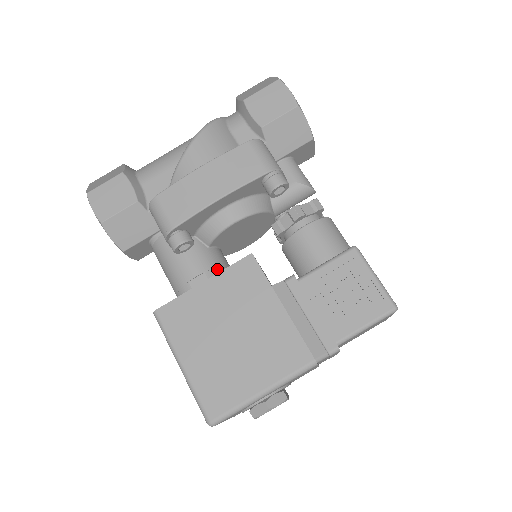
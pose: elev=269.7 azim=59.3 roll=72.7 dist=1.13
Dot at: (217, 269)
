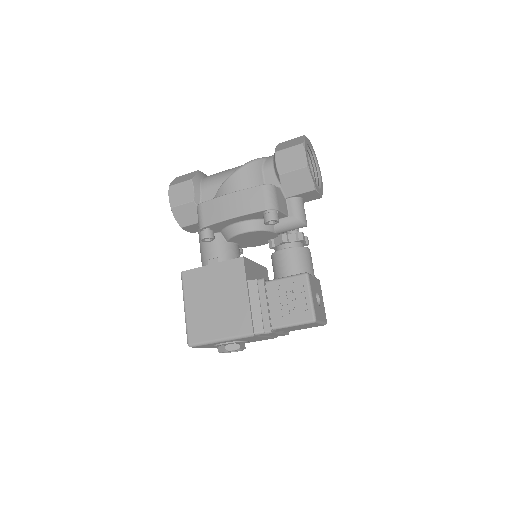
Dot at: (227, 258)
